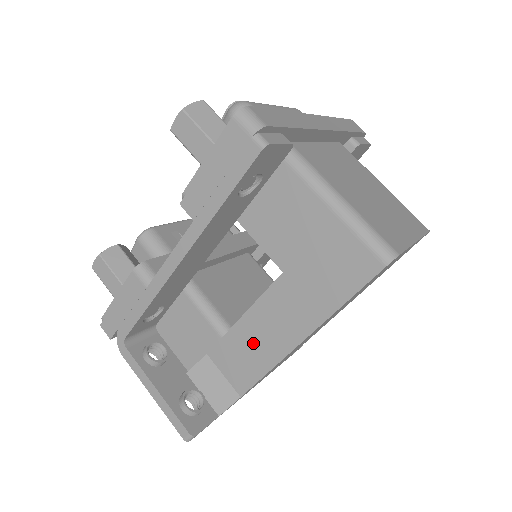
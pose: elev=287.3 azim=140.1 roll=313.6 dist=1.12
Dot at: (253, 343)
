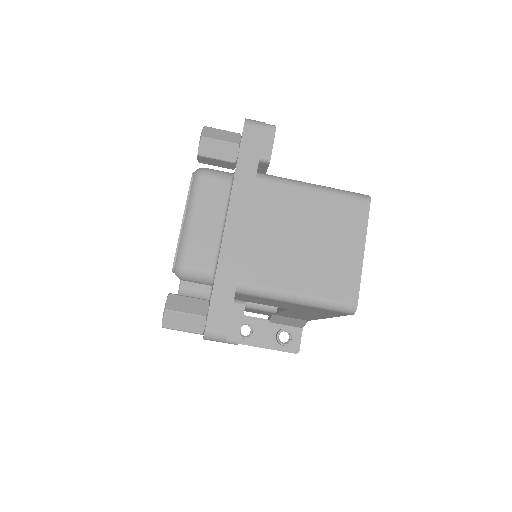
Dot at: occluded
